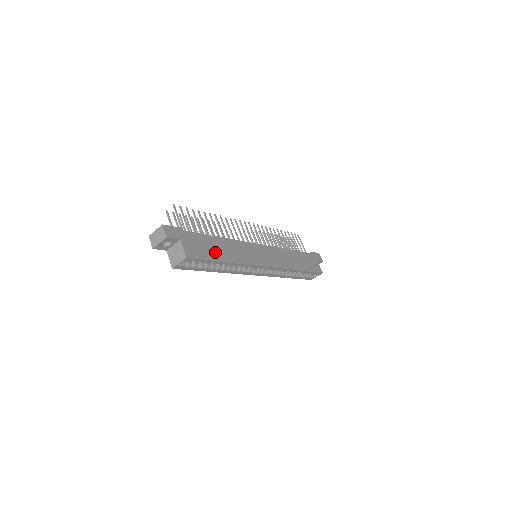
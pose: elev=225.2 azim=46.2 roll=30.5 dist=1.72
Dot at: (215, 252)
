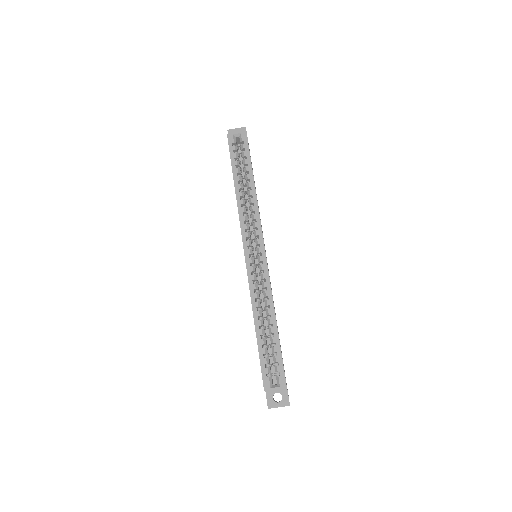
Dot at: occluded
